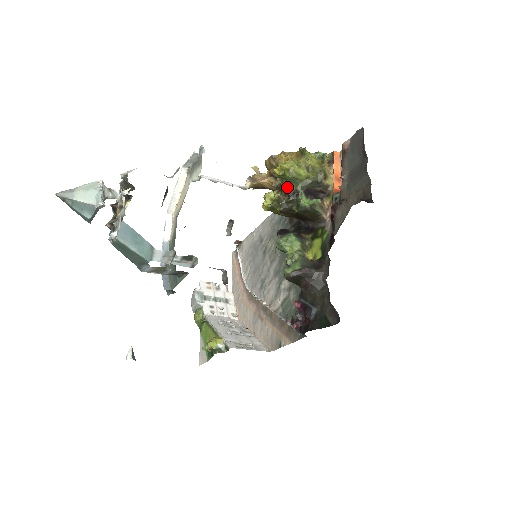
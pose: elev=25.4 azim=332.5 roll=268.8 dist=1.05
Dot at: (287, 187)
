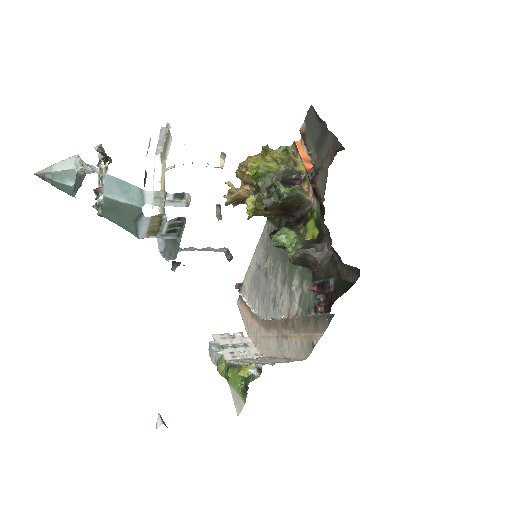
Dot at: (263, 184)
